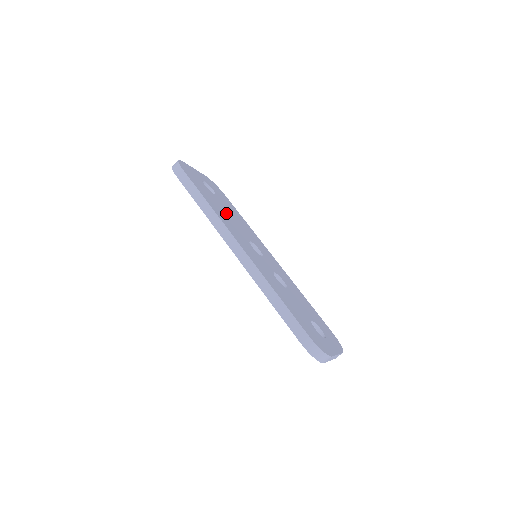
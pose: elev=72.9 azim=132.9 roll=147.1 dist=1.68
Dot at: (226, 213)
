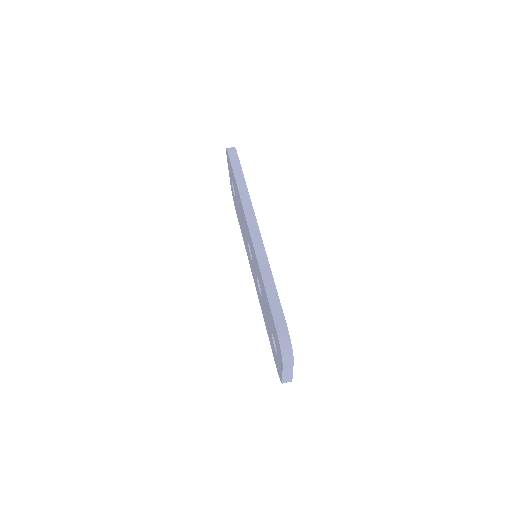
Dot at: occluded
